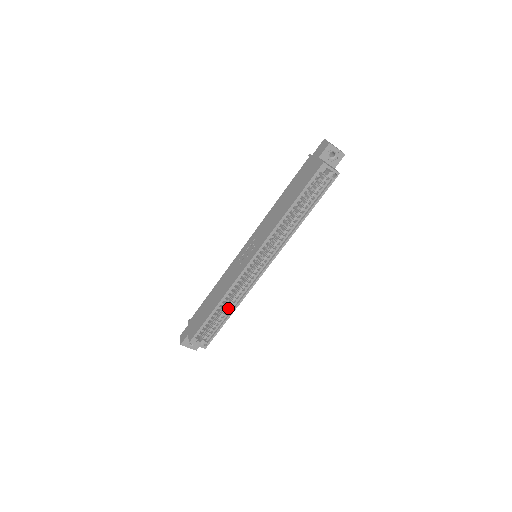
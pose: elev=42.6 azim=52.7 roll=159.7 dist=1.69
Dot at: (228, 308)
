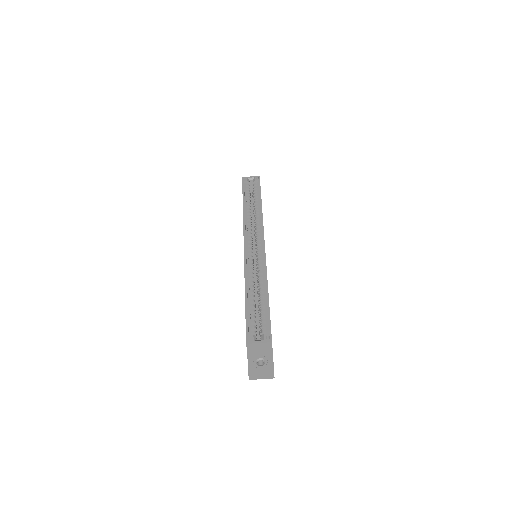
Dot at: (261, 293)
